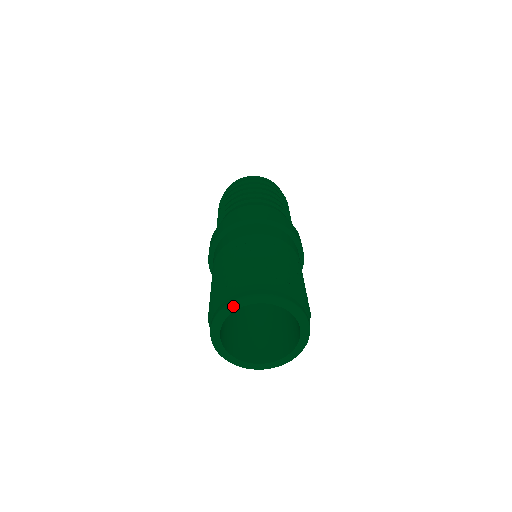
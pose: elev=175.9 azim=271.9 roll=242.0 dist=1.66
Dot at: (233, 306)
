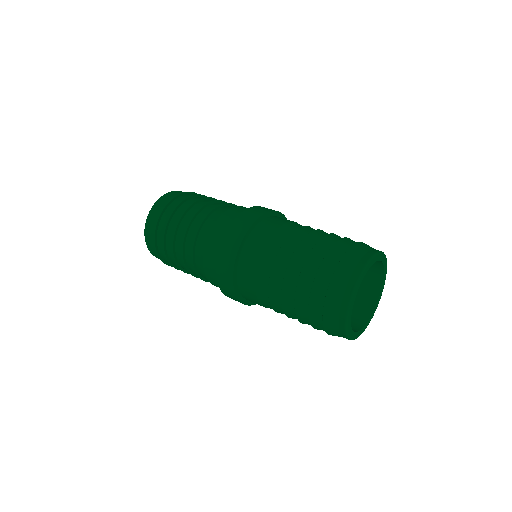
Dot at: (361, 278)
